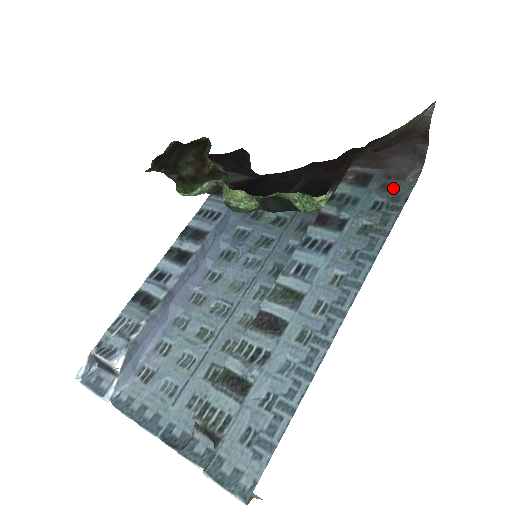
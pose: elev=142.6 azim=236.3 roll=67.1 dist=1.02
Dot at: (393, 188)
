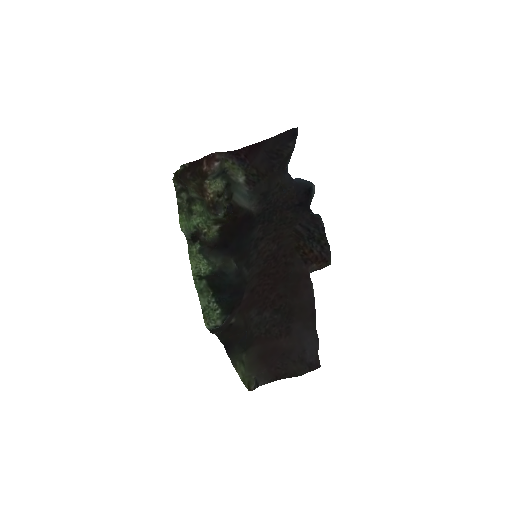
Dot at: occluded
